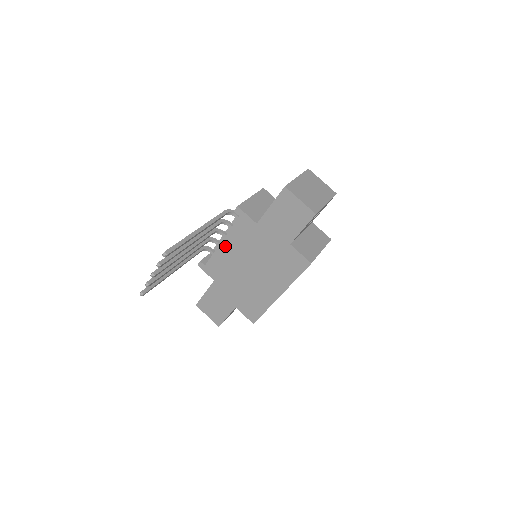
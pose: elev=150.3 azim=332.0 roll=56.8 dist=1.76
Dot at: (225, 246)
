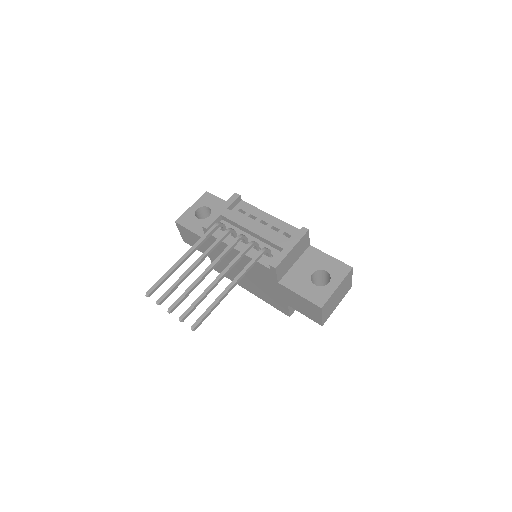
Dot at: occluded
